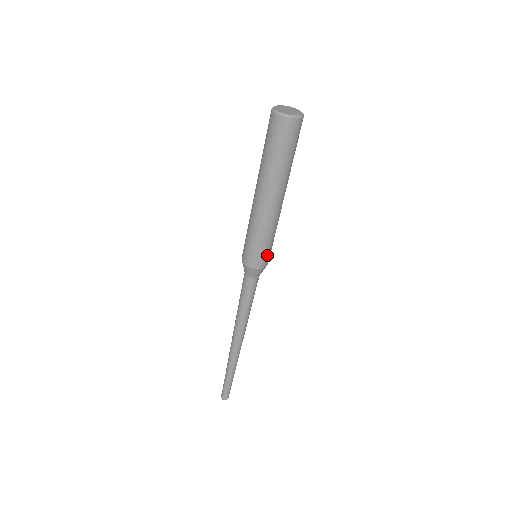
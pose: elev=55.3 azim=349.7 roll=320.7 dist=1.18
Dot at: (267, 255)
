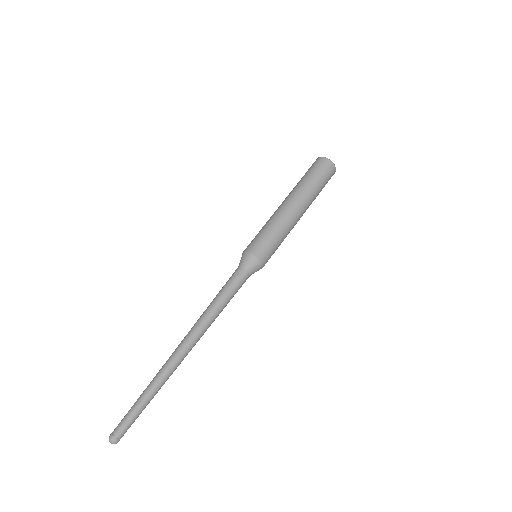
Dot at: (267, 249)
